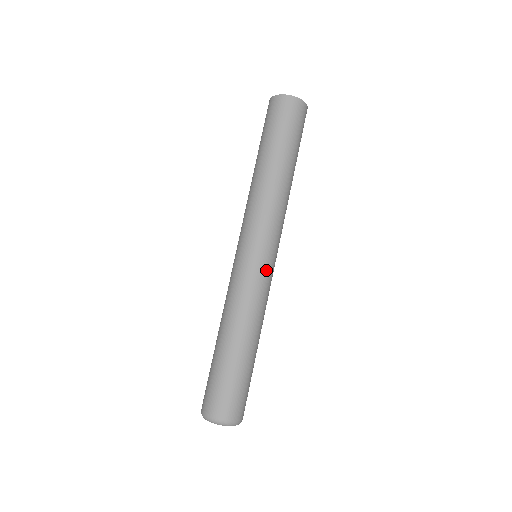
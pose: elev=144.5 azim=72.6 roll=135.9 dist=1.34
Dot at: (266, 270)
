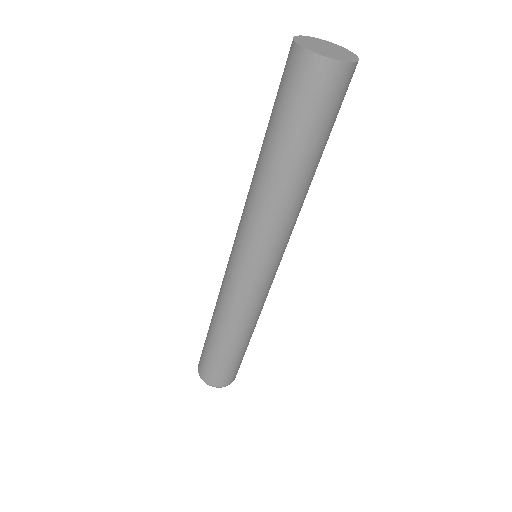
Dot at: (268, 283)
